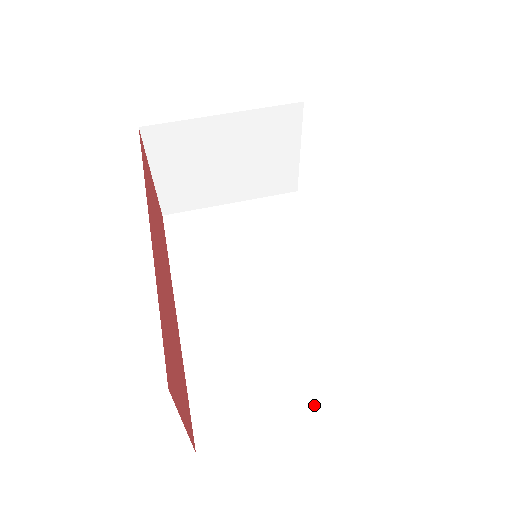
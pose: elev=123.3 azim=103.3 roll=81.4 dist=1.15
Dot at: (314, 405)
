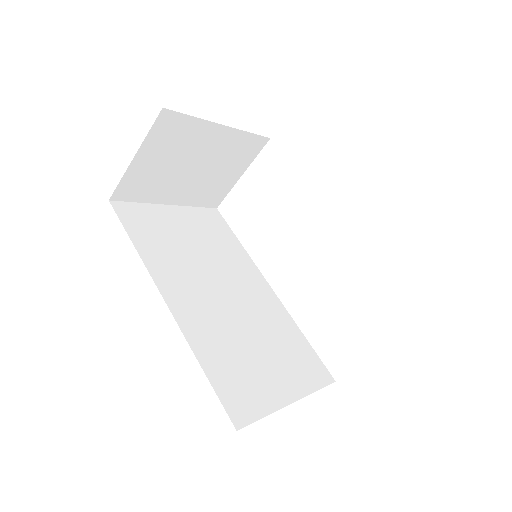
Dot at: (297, 384)
